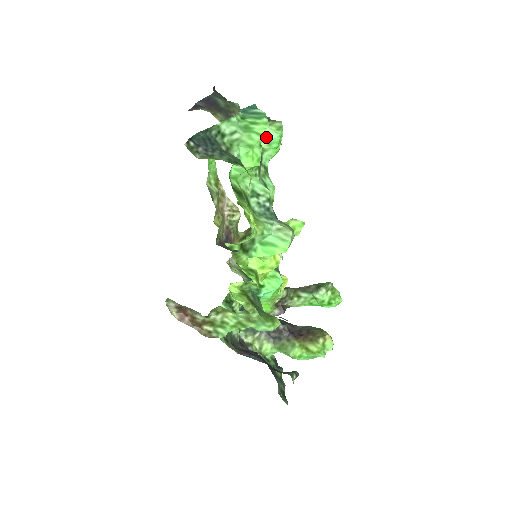
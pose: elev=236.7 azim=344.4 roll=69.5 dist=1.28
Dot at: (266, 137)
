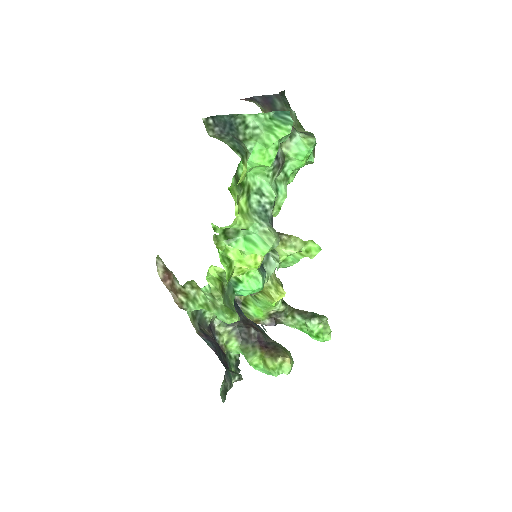
Dot at: (295, 147)
